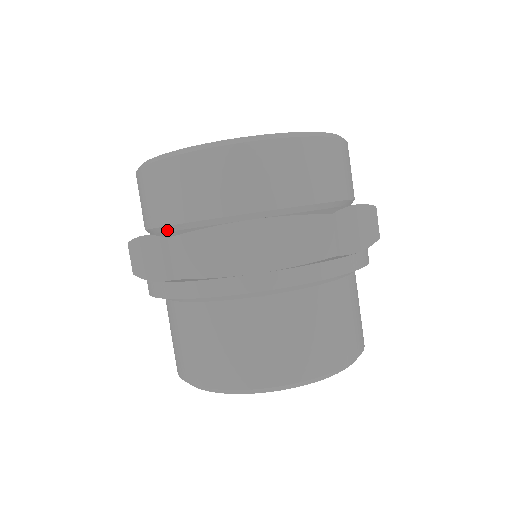
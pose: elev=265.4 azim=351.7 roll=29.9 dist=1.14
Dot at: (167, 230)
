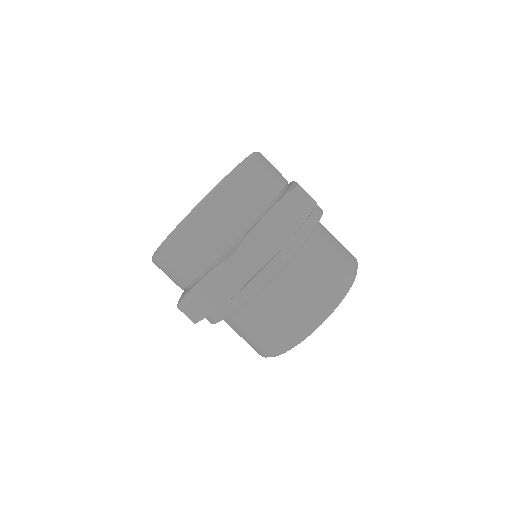
Dot at: occluded
